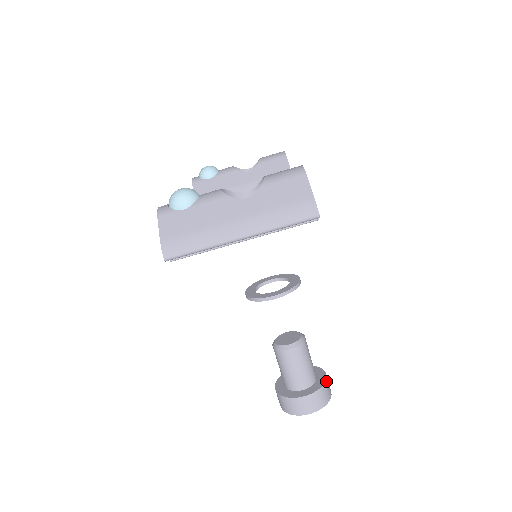
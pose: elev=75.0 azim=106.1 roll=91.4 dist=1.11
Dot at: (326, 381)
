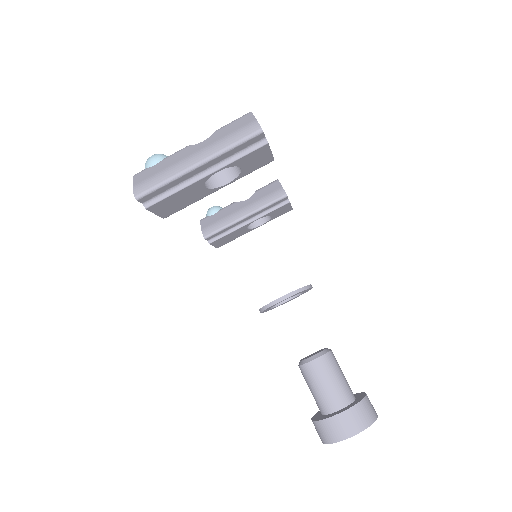
Dot at: (365, 398)
